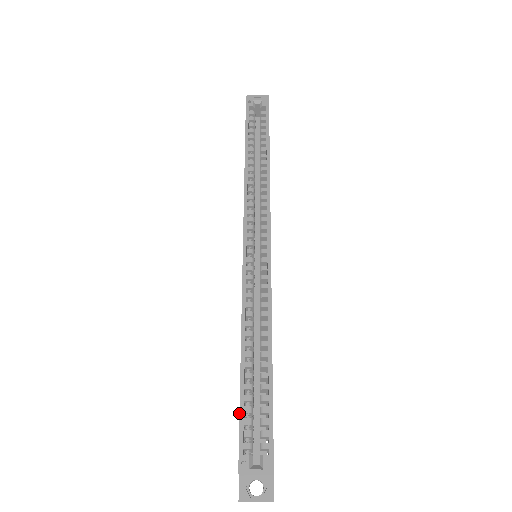
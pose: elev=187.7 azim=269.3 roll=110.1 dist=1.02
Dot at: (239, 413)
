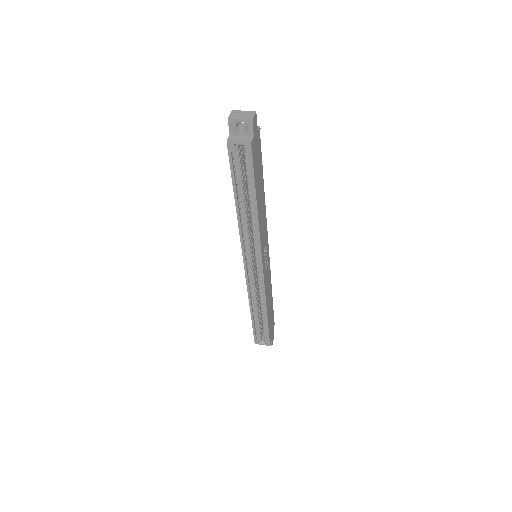
Dot at: occluded
